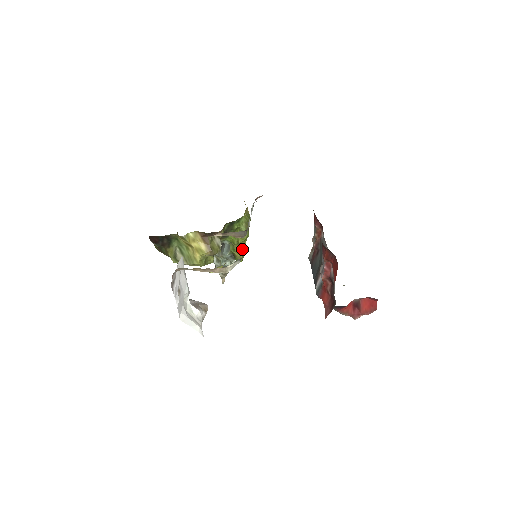
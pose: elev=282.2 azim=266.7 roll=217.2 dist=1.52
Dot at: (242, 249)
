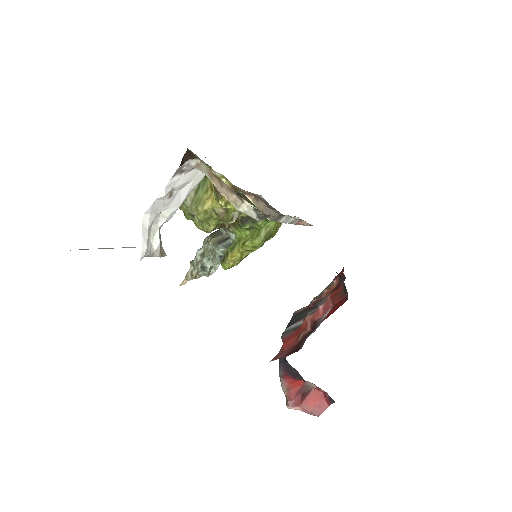
Dot at: (240, 255)
